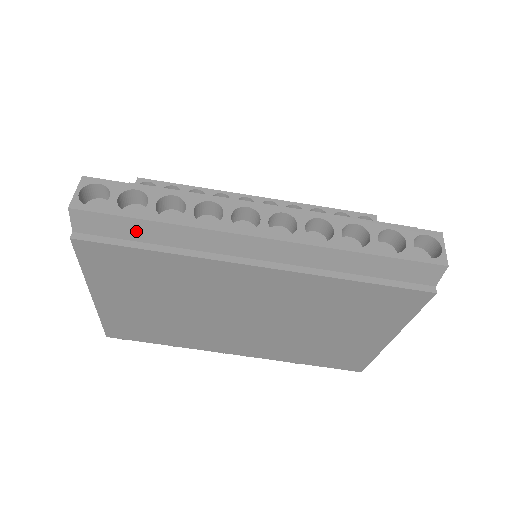
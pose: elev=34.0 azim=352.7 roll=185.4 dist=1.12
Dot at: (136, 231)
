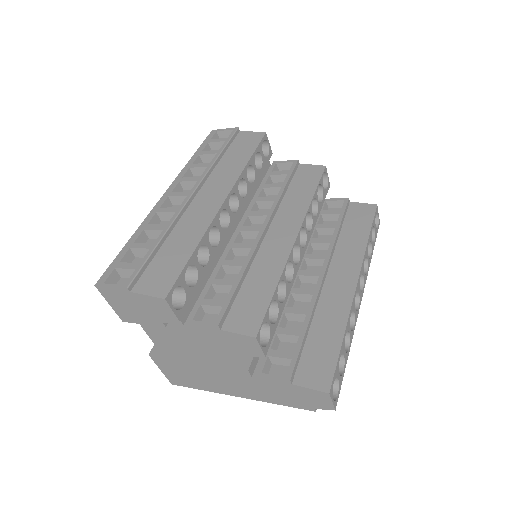
Dot at: occluded
